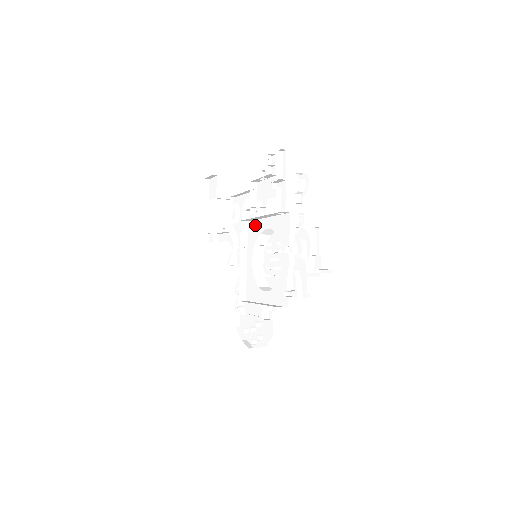
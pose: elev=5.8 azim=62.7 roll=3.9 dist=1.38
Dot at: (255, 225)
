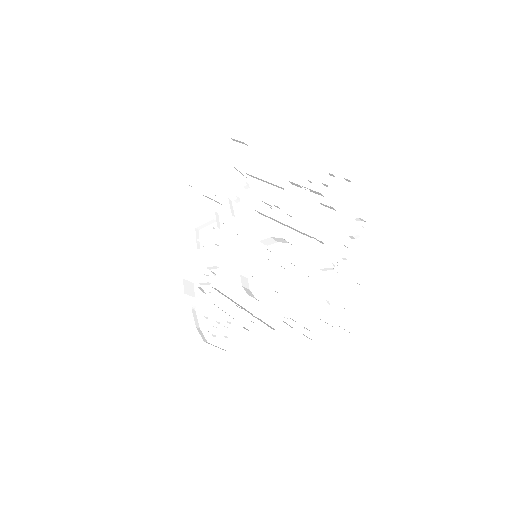
Dot at: (268, 224)
